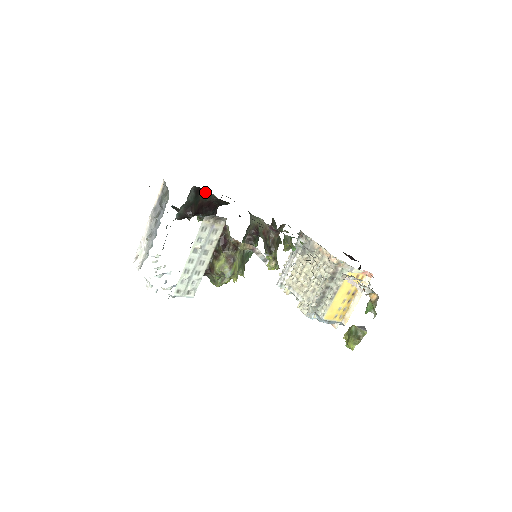
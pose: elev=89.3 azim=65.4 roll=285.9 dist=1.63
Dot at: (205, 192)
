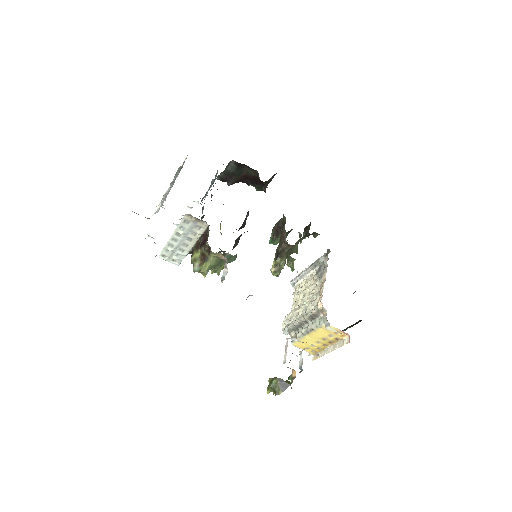
Dot at: occluded
